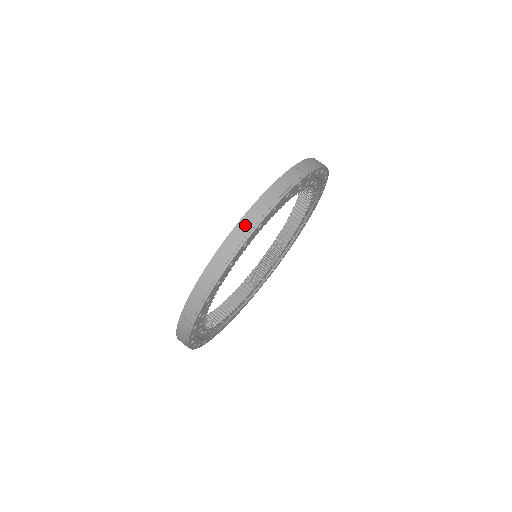
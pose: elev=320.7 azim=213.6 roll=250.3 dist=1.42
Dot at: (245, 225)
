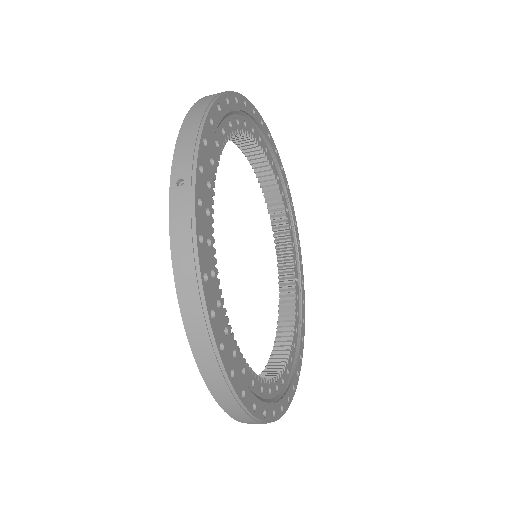
Dot at: (196, 334)
